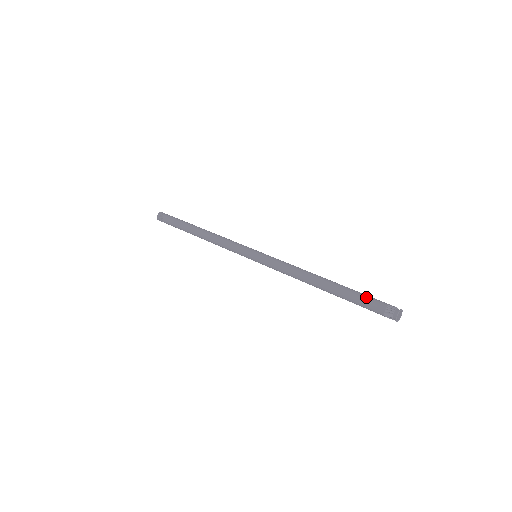
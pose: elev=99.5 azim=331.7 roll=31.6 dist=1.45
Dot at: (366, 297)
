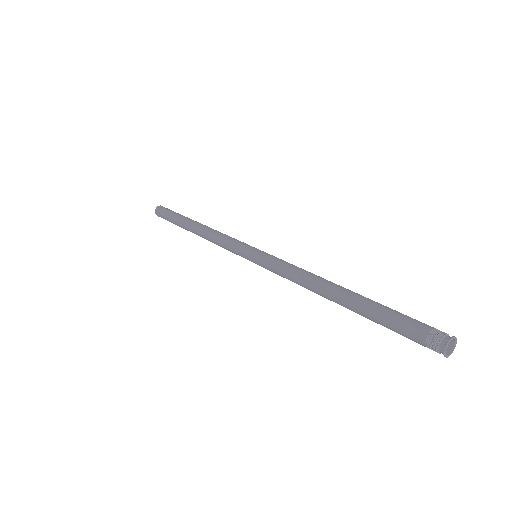
Dot at: (399, 314)
